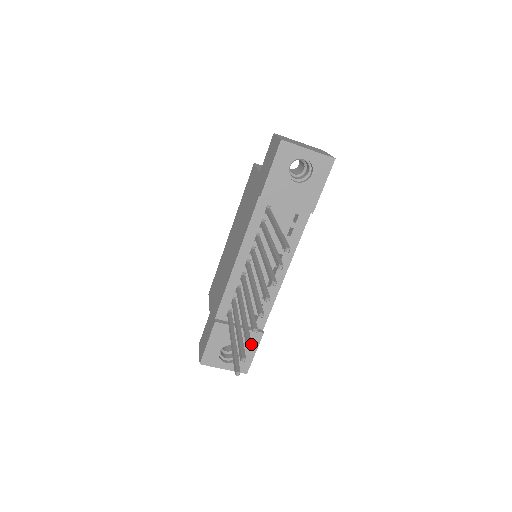
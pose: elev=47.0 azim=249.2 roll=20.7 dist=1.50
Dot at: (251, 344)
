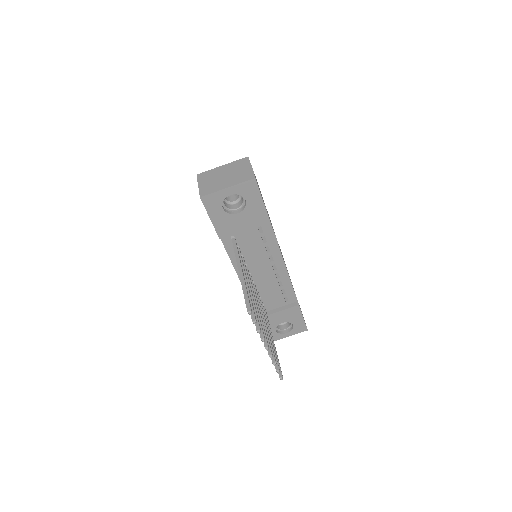
Dot at: (275, 363)
